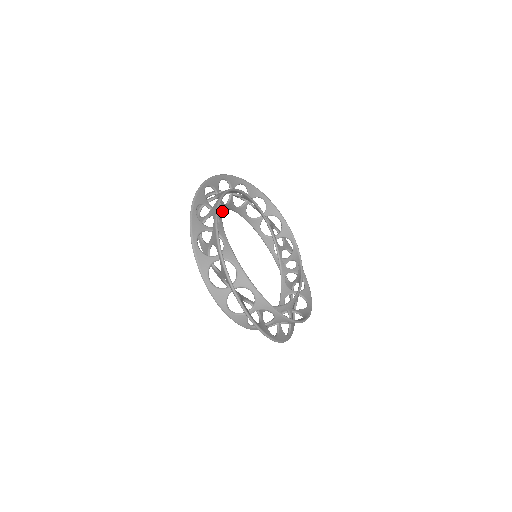
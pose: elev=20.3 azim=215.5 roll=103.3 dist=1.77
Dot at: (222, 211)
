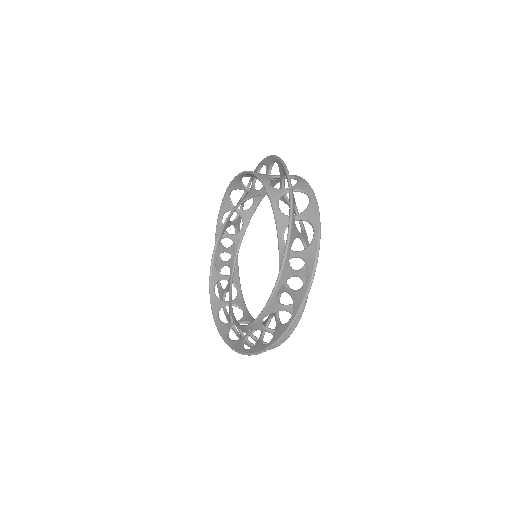
Dot at: (258, 194)
